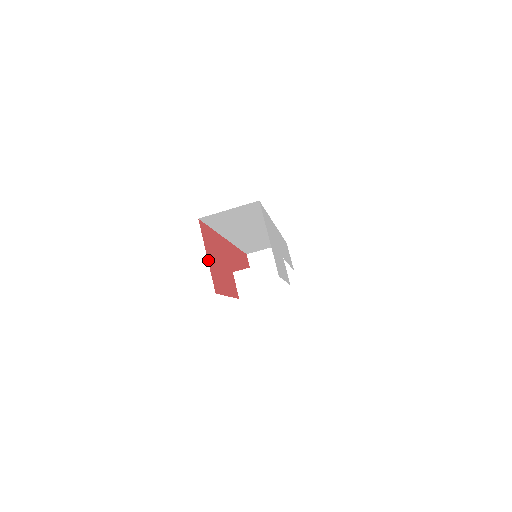
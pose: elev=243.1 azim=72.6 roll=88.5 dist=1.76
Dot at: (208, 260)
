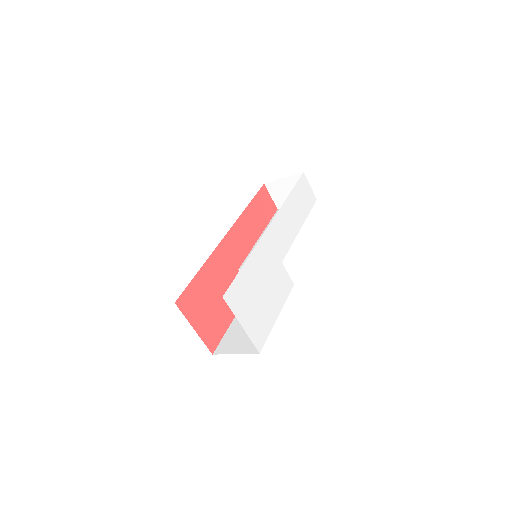
Dot at: (197, 331)
